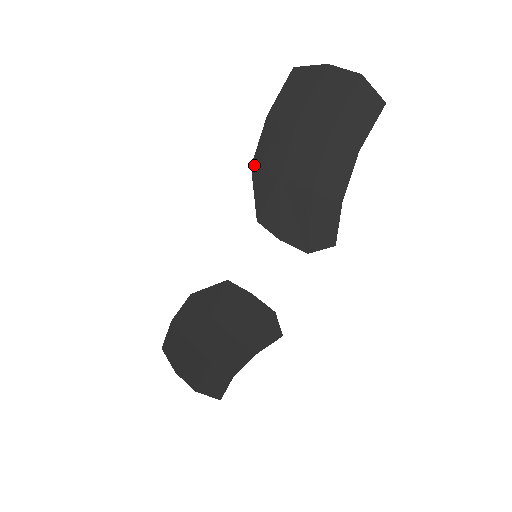
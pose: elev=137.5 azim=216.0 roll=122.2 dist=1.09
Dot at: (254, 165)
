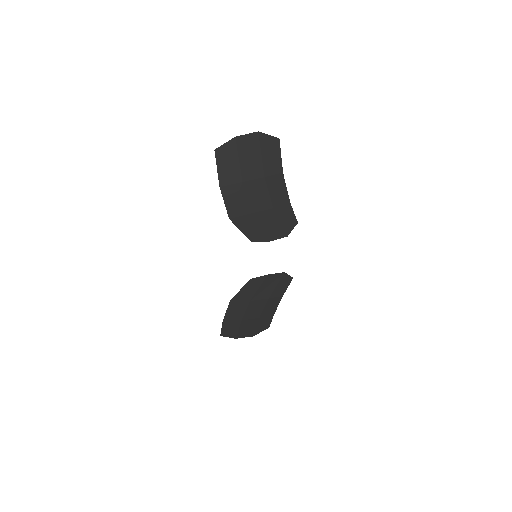
Dot at: (231, 217)
